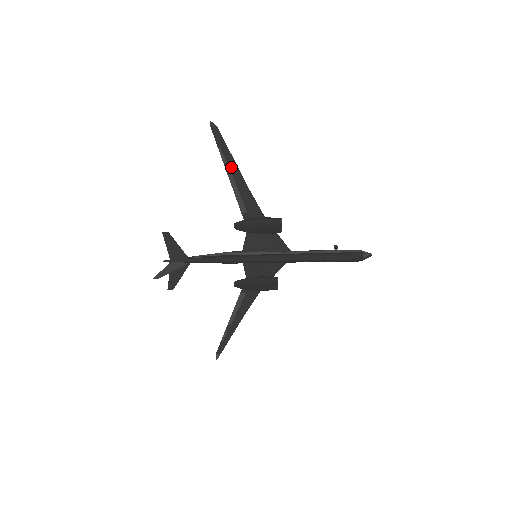
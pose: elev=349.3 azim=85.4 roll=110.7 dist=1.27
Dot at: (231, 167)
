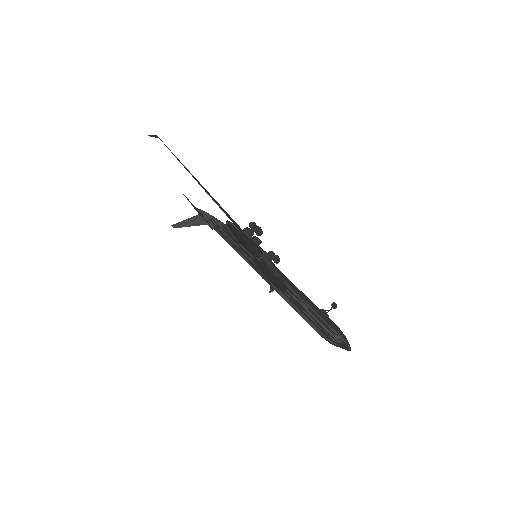
Dot at: (195, 178)
